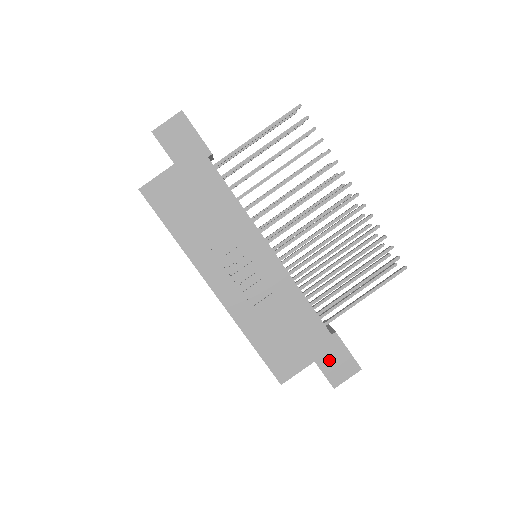
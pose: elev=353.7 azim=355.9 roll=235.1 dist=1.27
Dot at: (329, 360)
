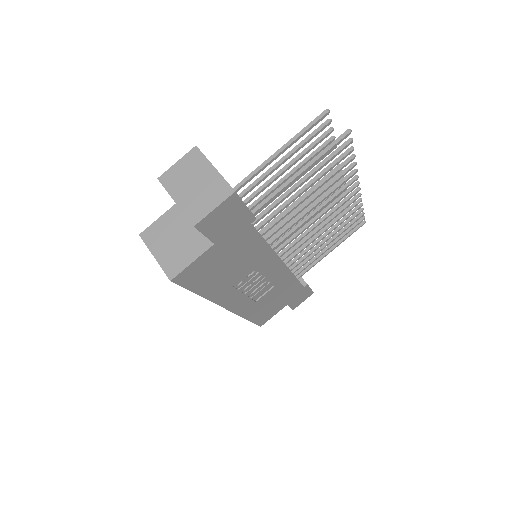
Dot at: (296, 299)
